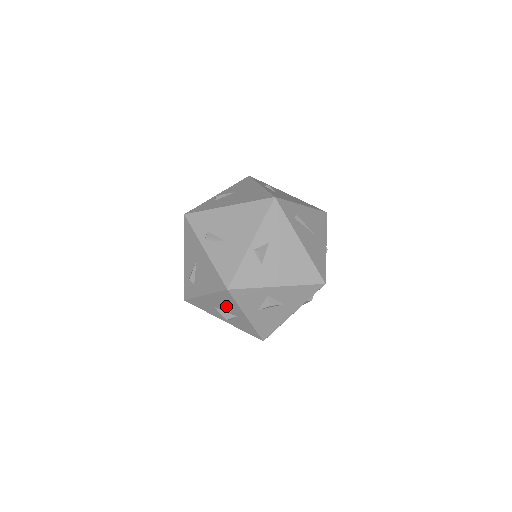
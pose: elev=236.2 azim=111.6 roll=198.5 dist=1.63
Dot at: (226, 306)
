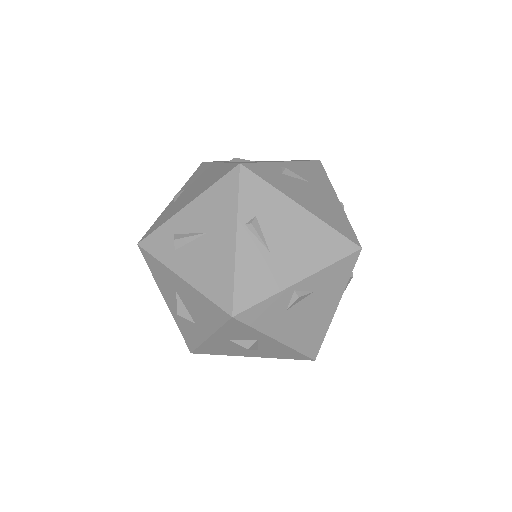
Dot at: (197, 310)
